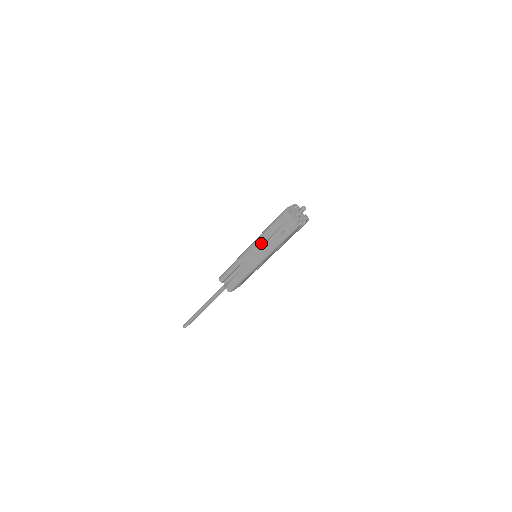
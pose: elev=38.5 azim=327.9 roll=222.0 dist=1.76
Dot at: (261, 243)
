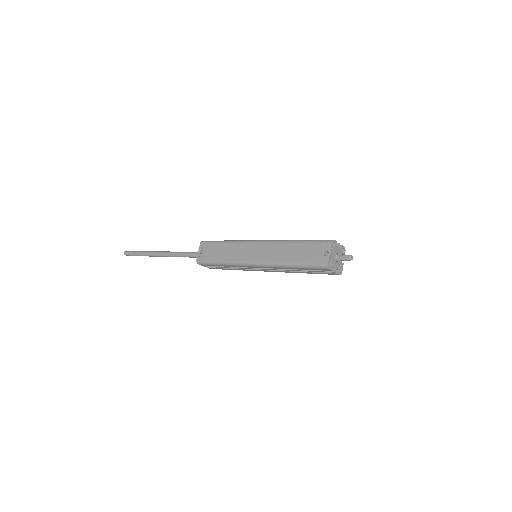
Dot at: occluded
